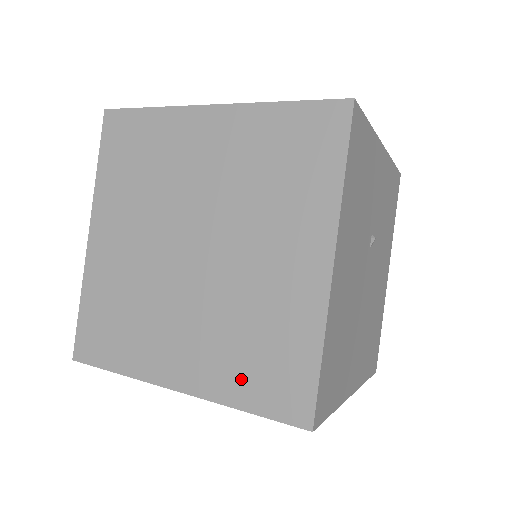
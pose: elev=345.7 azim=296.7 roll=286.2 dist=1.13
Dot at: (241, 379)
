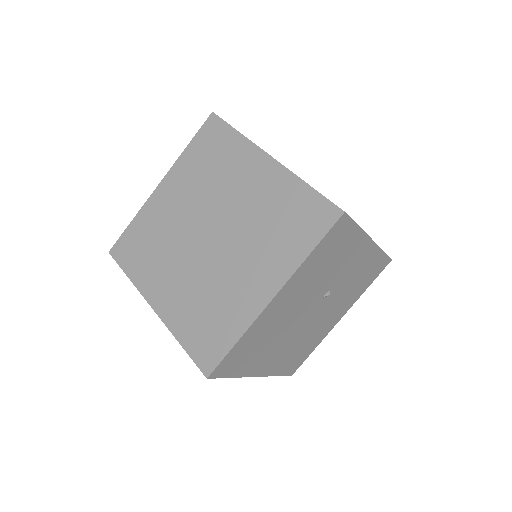
Dot at: (189, 326)
